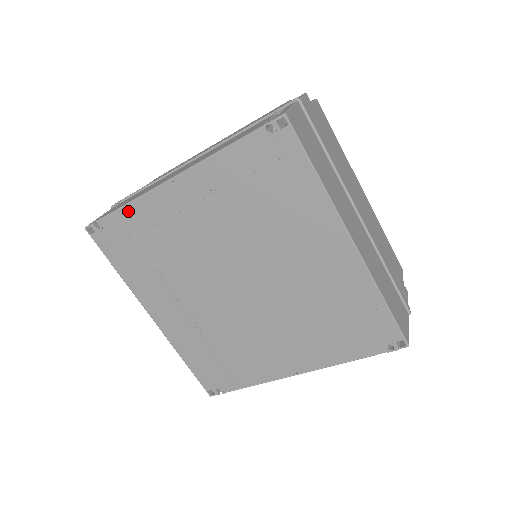
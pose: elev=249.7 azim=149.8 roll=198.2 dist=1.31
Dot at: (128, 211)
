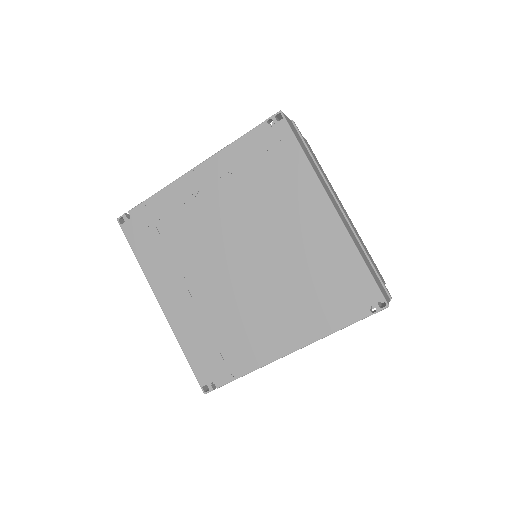
Dot at: (156, 199)
